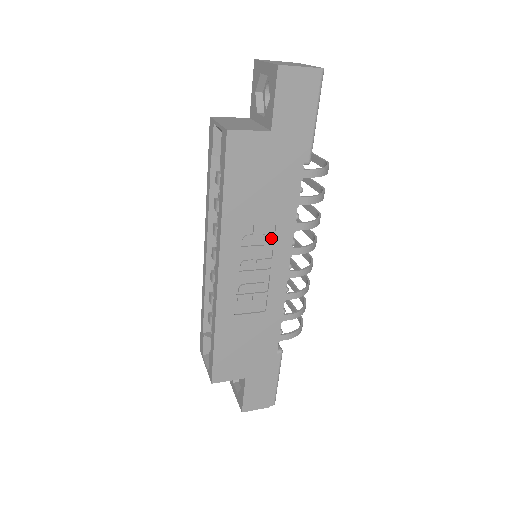
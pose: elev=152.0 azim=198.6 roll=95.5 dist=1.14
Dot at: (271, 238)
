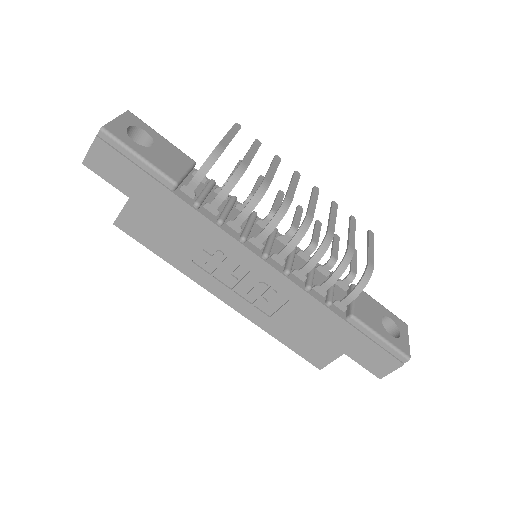
Dot at: (221, 253)
